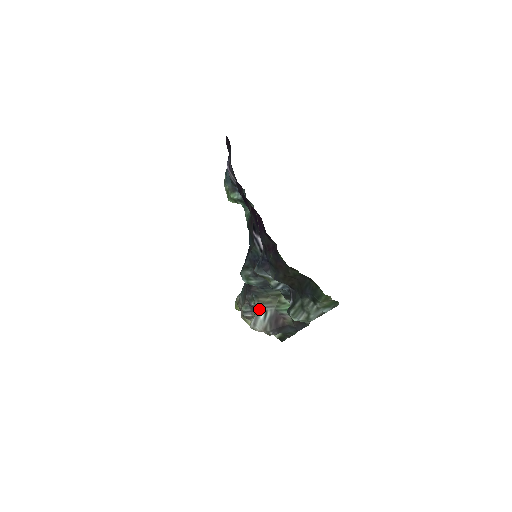
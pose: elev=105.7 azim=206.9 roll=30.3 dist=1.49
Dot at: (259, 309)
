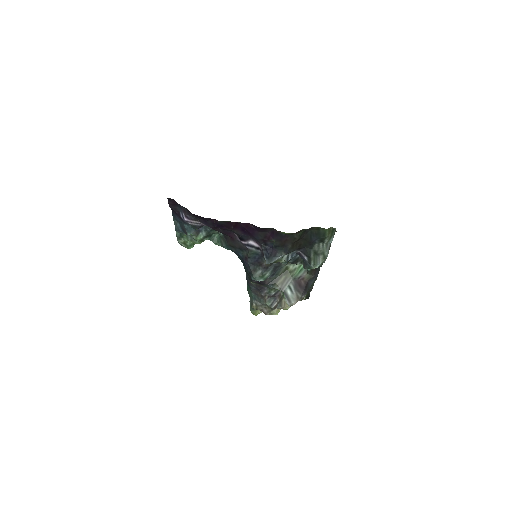
Dot at: (283, 290)
